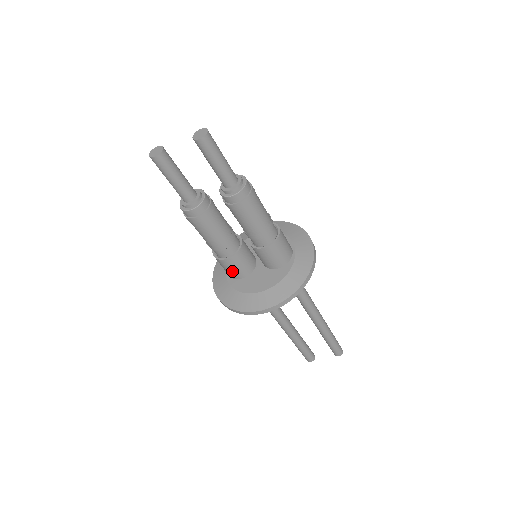
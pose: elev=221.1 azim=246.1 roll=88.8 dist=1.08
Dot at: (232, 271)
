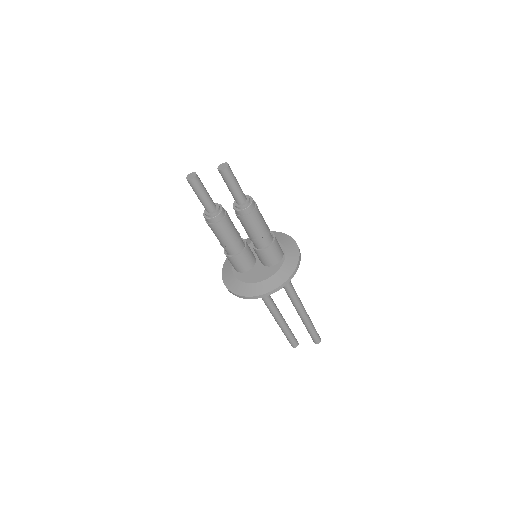
Dot at: (237, 266)
